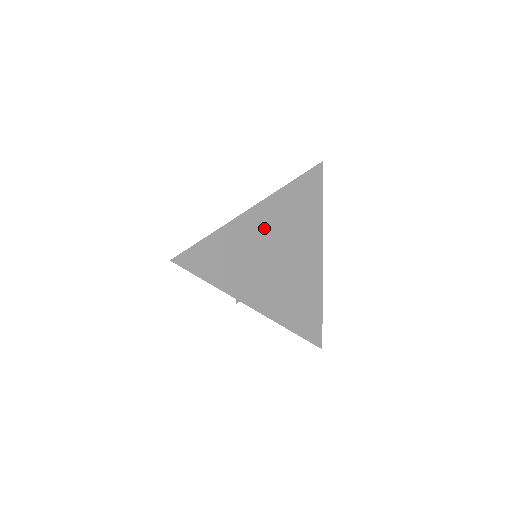
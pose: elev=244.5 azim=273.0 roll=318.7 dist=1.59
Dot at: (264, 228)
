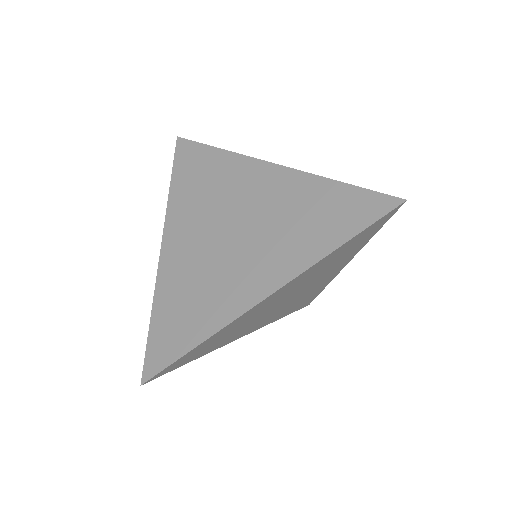
Dot at: (273, 300)
